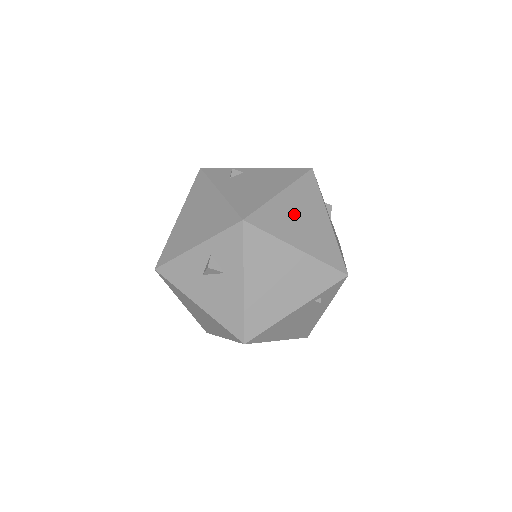
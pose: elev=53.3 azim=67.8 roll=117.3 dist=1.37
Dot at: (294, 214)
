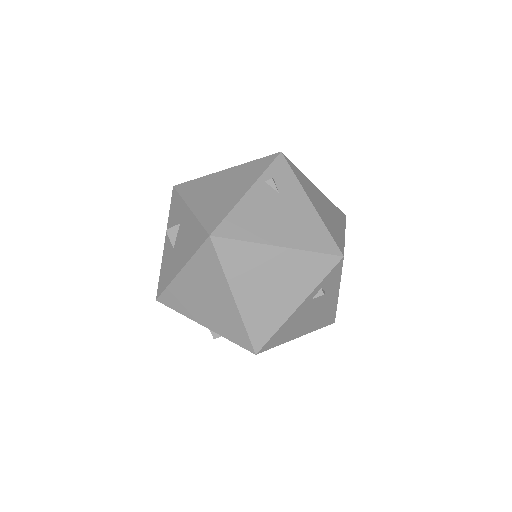
Dot at: occluded
